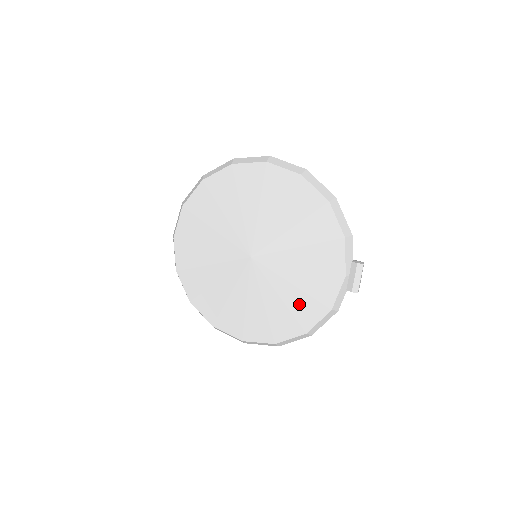
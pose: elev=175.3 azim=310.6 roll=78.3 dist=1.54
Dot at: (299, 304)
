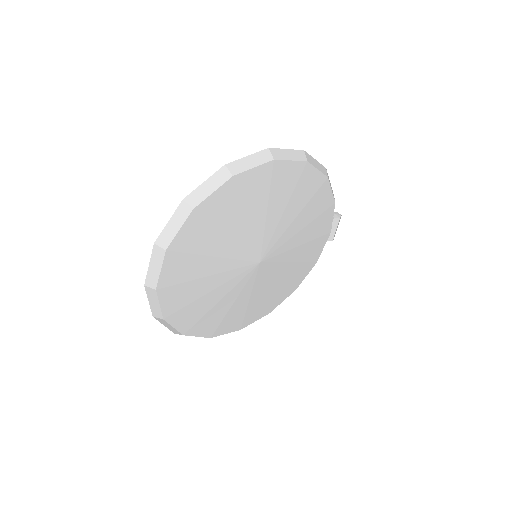
Dot at: (295, 273)
